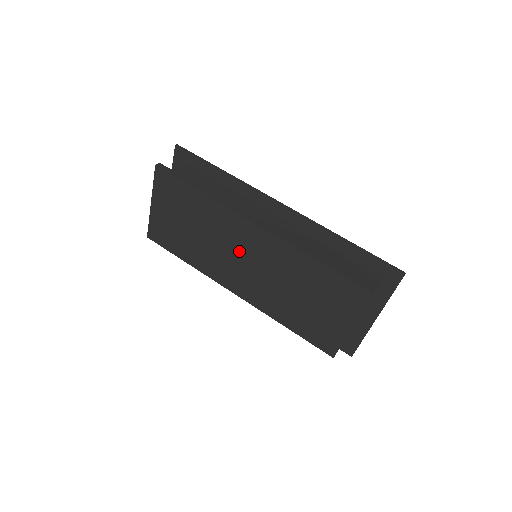
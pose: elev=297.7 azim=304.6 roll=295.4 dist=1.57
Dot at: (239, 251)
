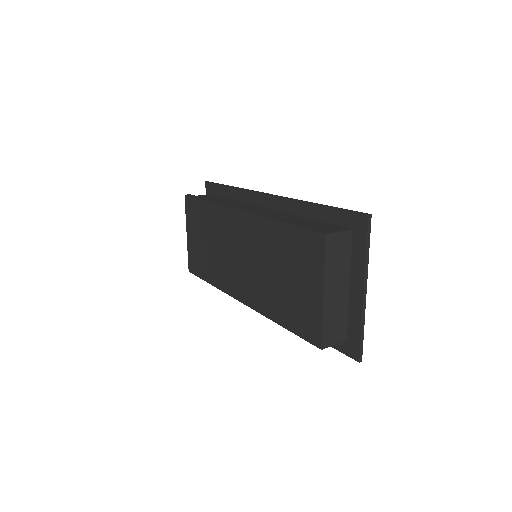
Dot at: (235, 248)
